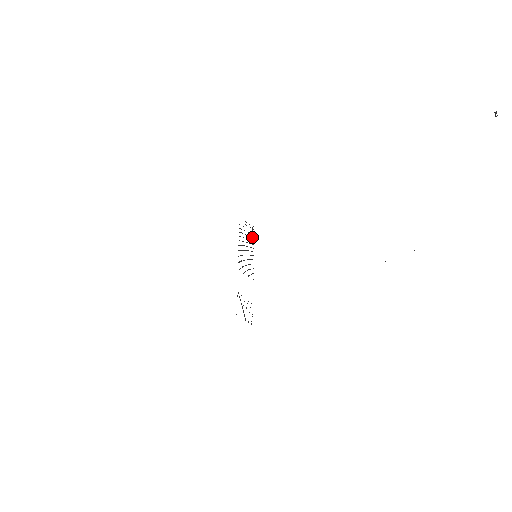
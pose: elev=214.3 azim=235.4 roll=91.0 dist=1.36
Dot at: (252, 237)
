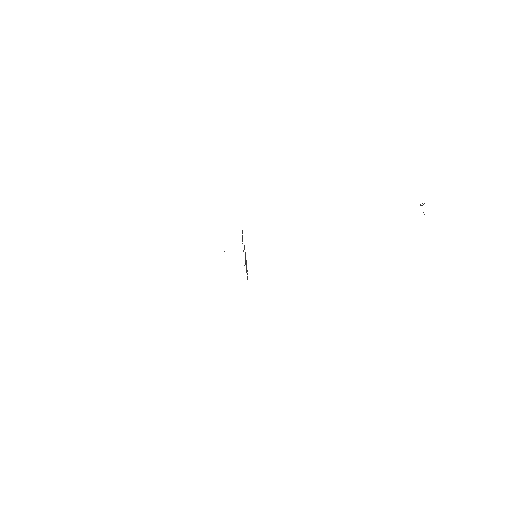
Dot at: (247, 278)
